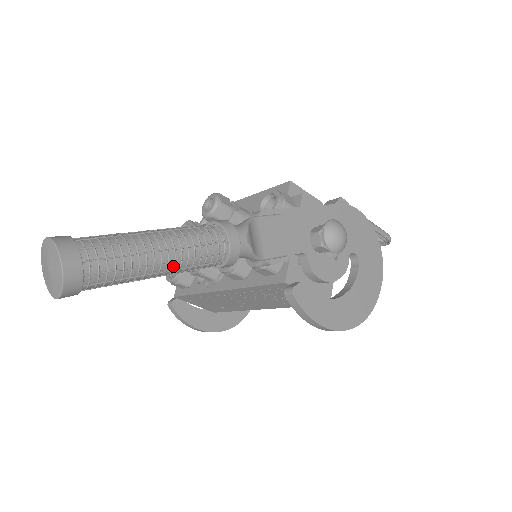
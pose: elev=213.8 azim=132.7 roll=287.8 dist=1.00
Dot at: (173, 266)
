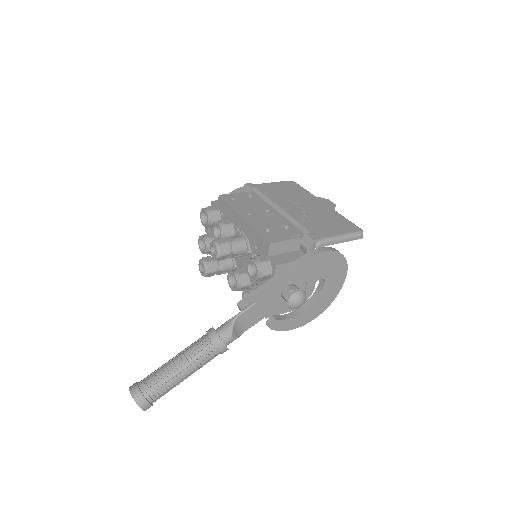
Dot at: occluded
